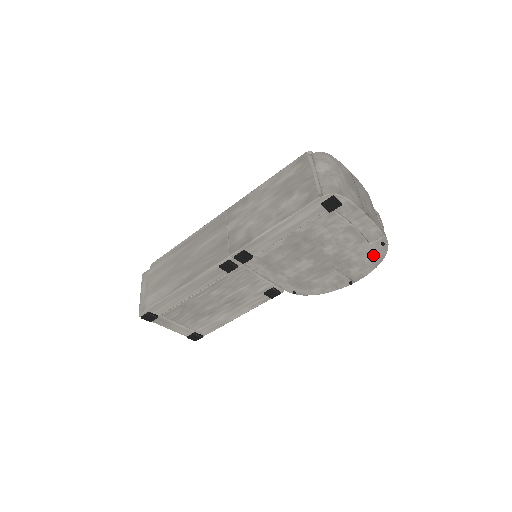
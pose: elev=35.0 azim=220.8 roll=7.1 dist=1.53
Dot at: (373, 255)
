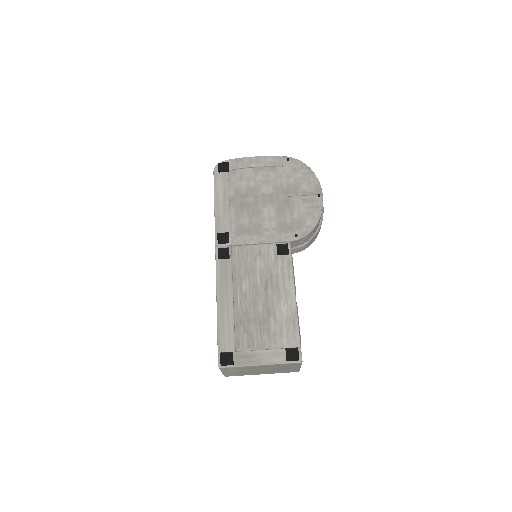
Dot at: (297, 170)
